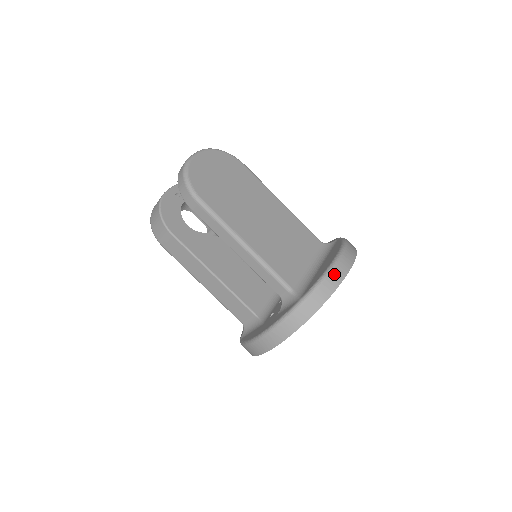
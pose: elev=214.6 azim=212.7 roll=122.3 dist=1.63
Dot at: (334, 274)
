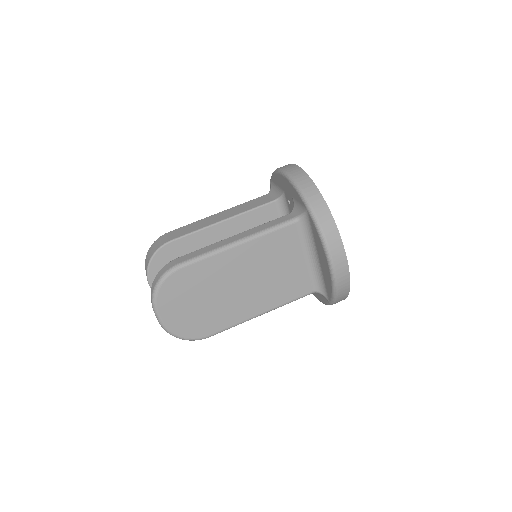
Dot at: (341, 286)
